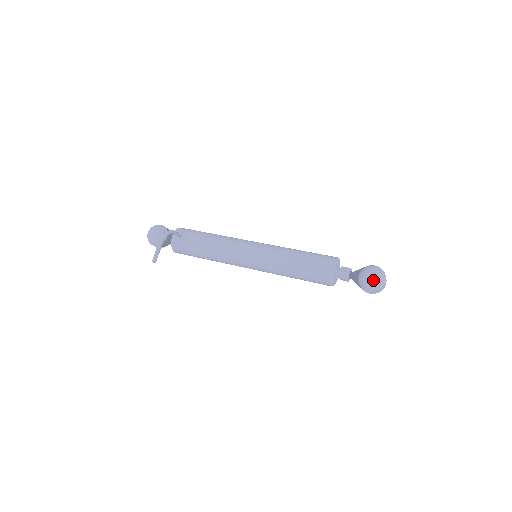
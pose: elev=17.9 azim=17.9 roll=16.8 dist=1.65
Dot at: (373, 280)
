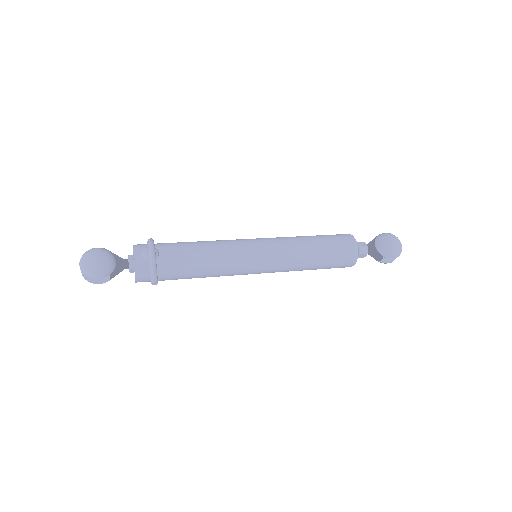
Dot at: (397, 244)
